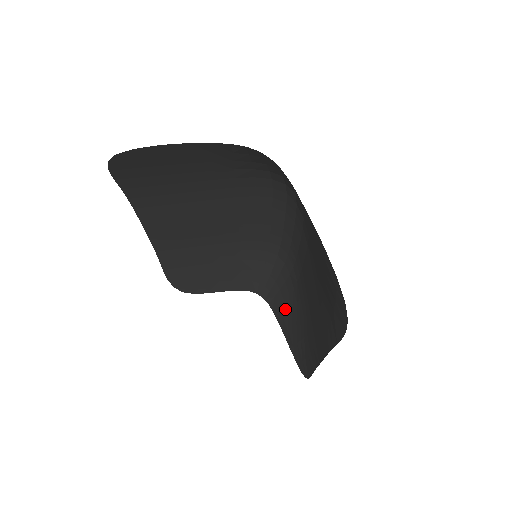
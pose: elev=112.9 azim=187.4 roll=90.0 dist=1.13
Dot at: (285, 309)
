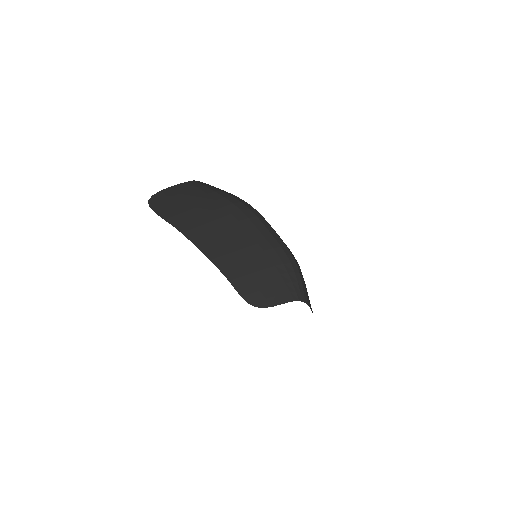
Dot at: occluded
